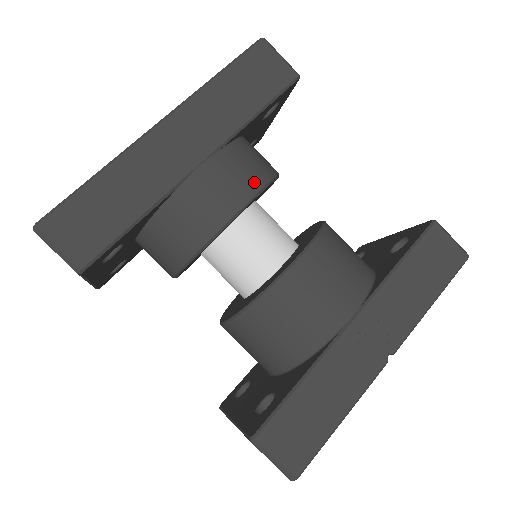
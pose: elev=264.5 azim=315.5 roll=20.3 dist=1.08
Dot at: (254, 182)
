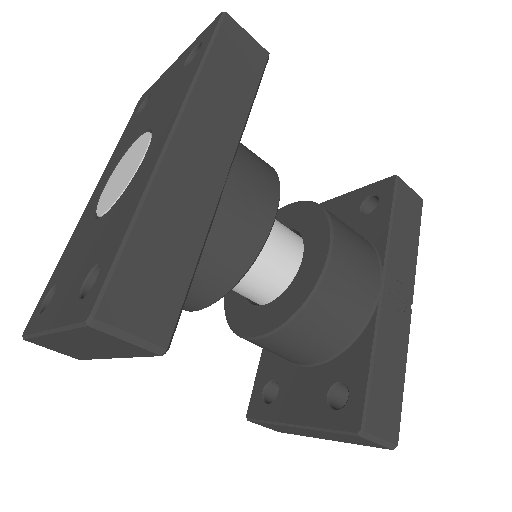
Dot at: (272, 181)
